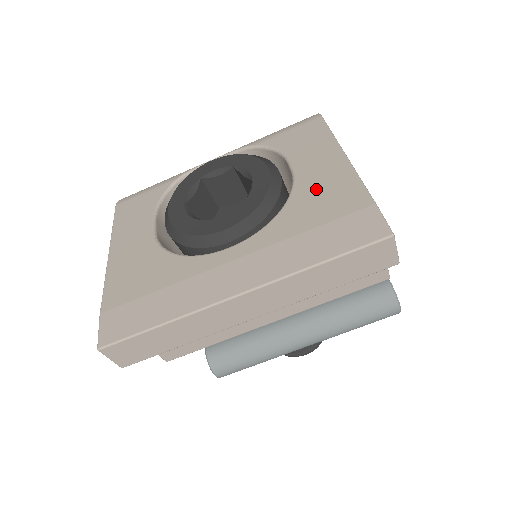
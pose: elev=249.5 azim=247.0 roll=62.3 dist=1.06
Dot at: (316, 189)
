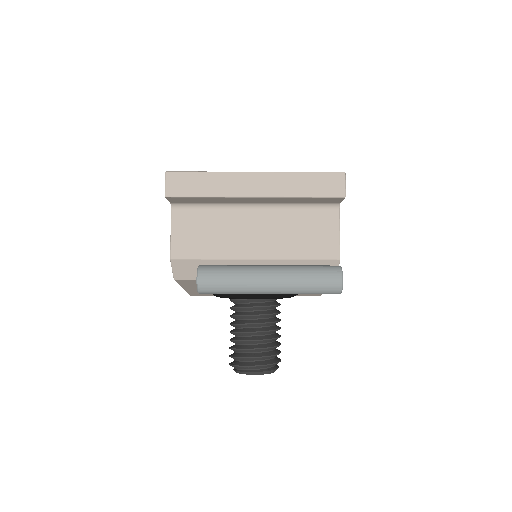
Dot at: occluded
